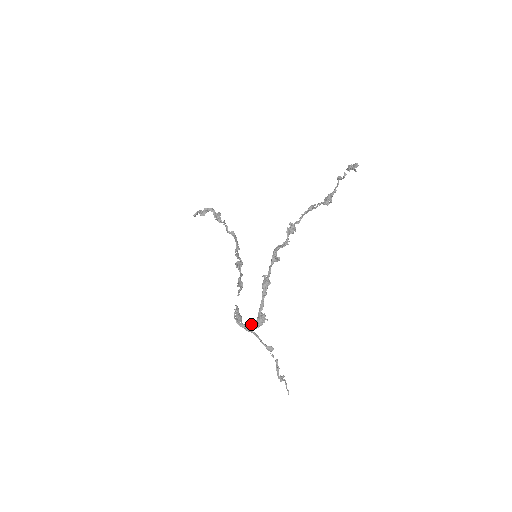
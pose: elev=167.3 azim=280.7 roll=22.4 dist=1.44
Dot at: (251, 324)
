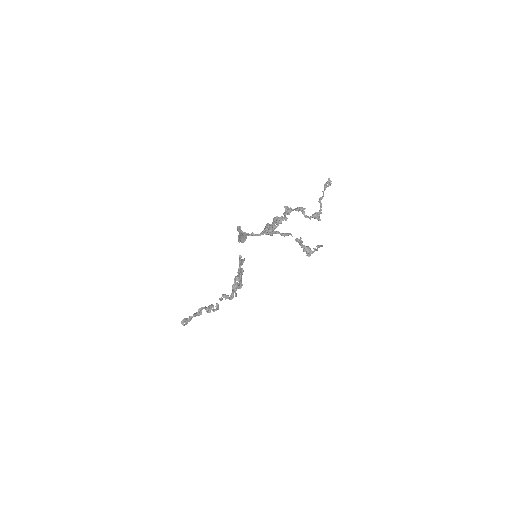
Dot at: occluded
